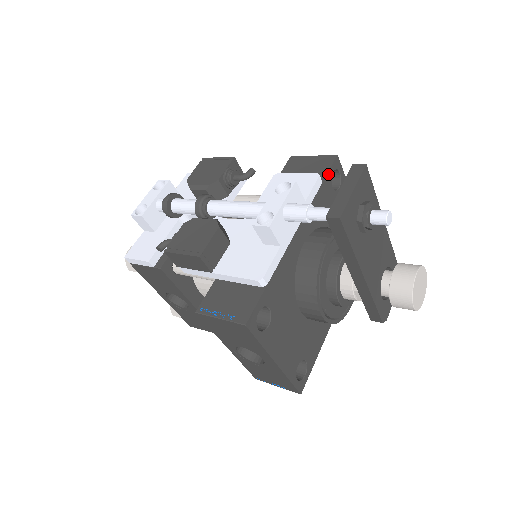
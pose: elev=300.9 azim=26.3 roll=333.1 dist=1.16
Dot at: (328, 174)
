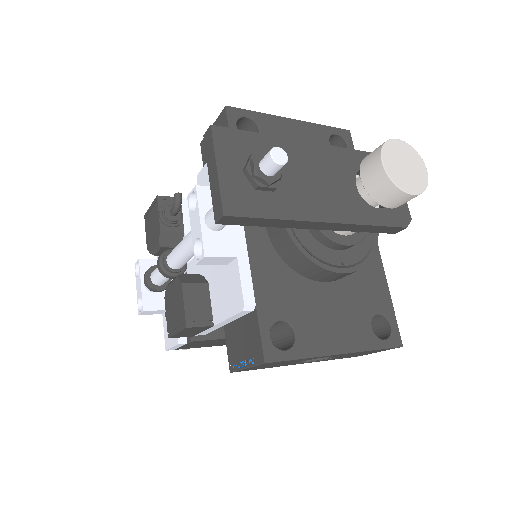
Dot at: occluded
